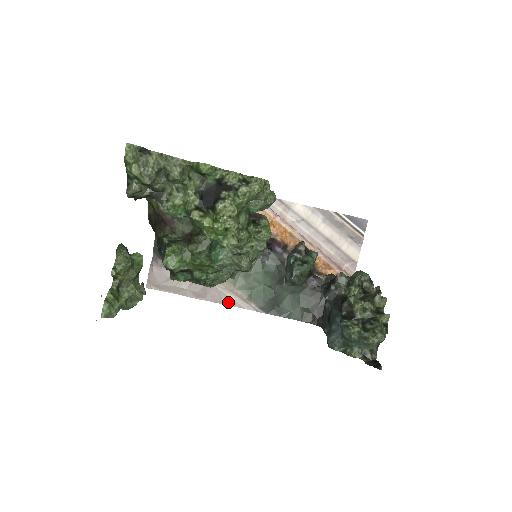
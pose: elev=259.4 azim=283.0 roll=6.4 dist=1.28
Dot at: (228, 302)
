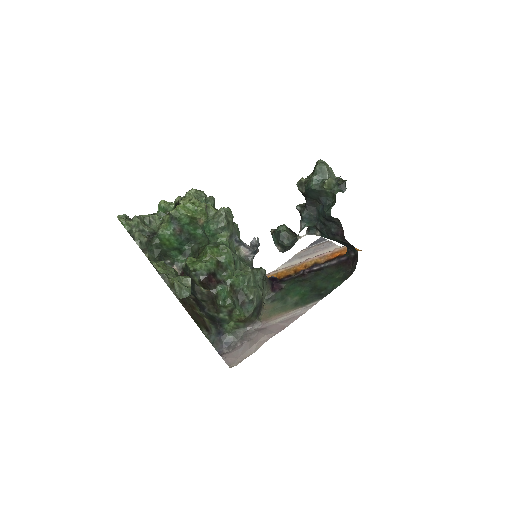
Dot at: (291, 321)
